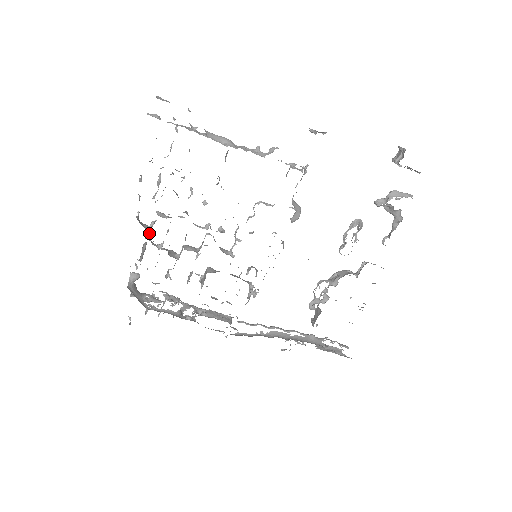
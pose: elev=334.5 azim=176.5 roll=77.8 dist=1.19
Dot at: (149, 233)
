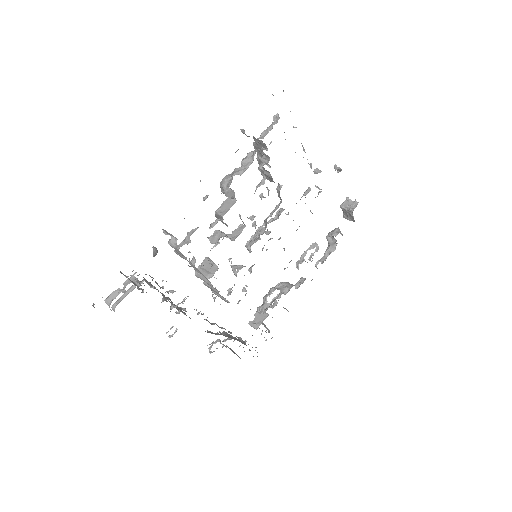
Dot at: occluded
